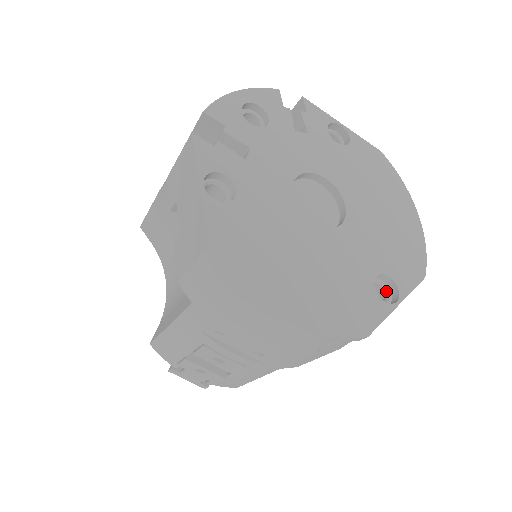
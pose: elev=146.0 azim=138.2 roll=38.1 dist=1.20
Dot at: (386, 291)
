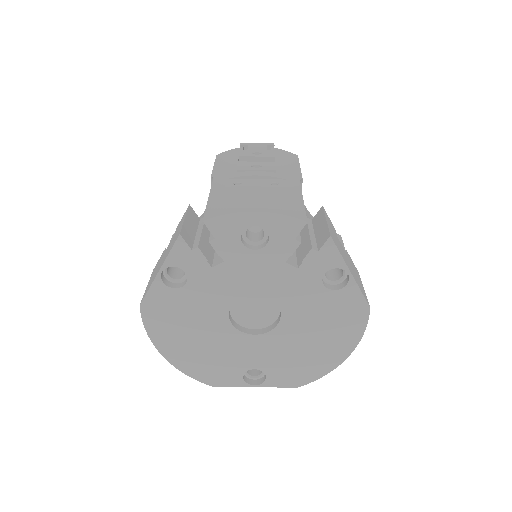
Dot at: (262, 373)
